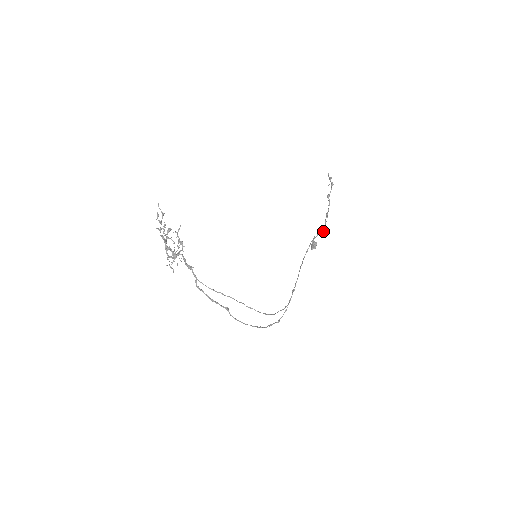
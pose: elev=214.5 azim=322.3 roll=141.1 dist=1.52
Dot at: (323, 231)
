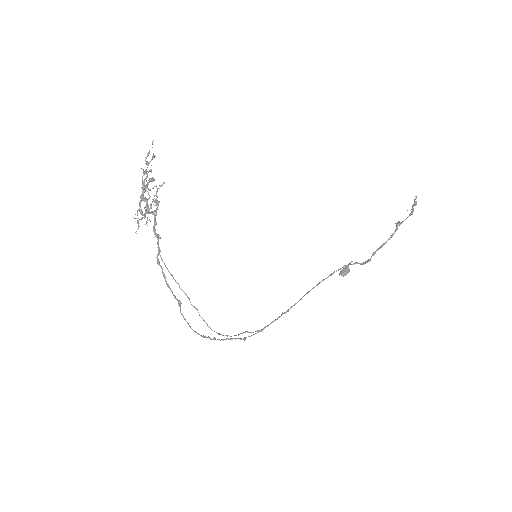
Dot at: (364, 263)
